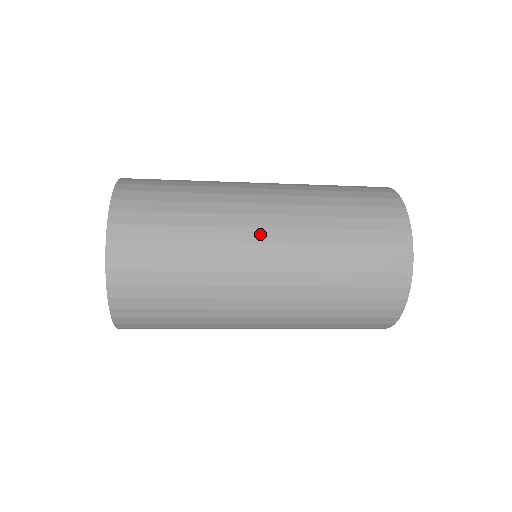
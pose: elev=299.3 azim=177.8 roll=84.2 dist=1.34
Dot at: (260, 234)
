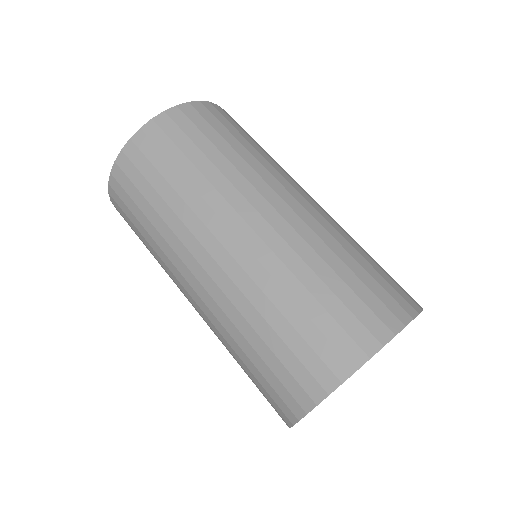
Dot at: (287, 196)
